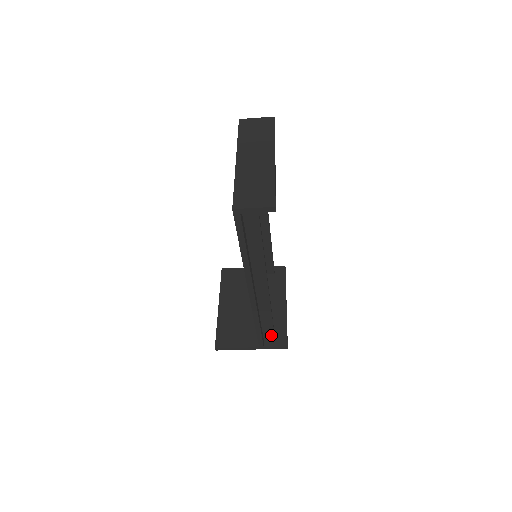
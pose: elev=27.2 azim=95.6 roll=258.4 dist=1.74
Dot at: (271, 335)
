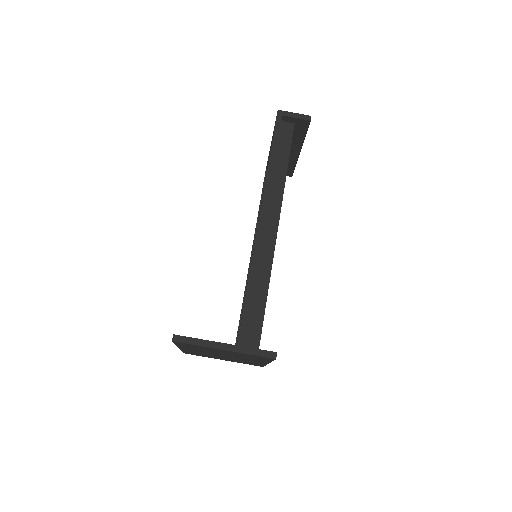
Dot at: (256, 336)
